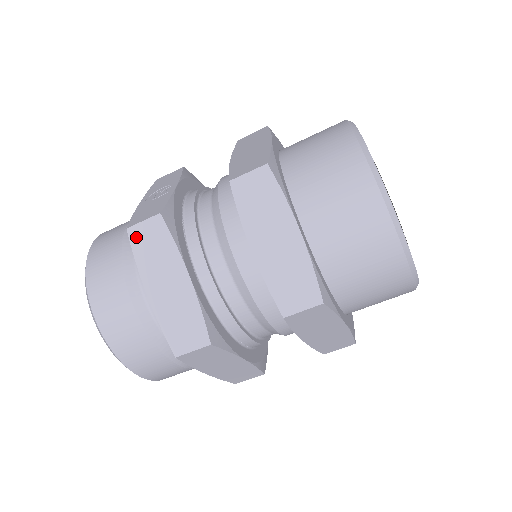
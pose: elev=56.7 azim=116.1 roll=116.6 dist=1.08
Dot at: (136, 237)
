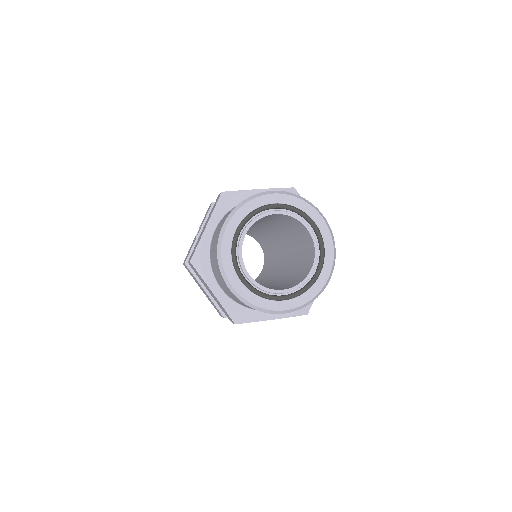
Dot at: (186, 268)
